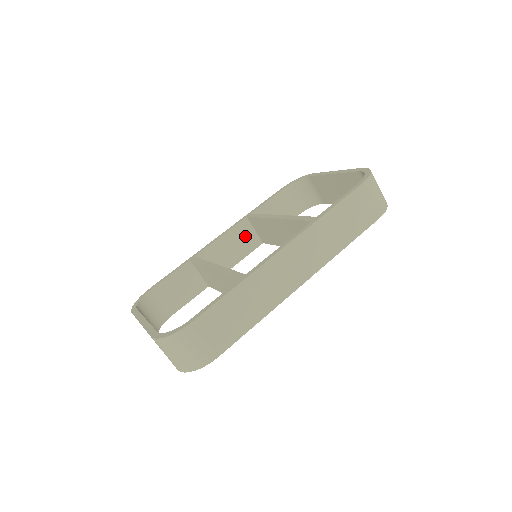
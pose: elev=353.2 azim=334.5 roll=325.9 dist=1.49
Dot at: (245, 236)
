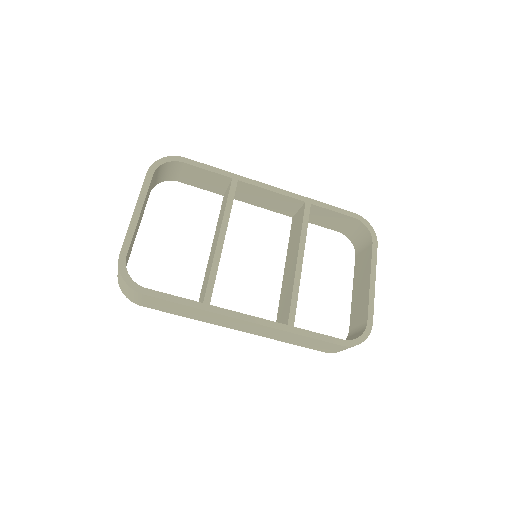
Dot at: (288, 205)
